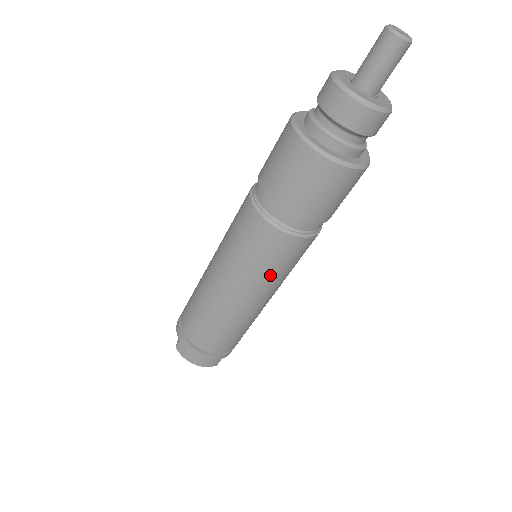
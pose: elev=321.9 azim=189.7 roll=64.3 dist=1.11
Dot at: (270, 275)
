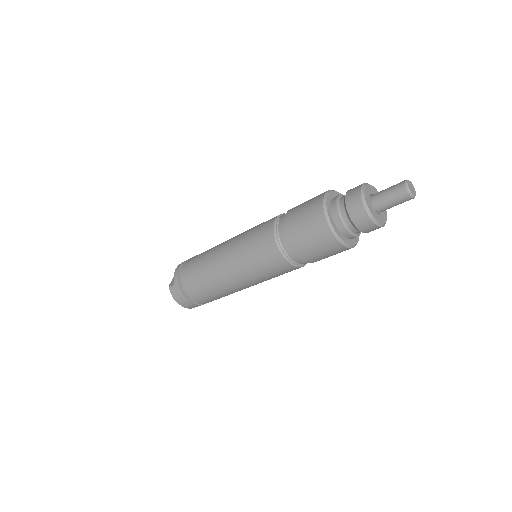
Dot at: (263, 277)
